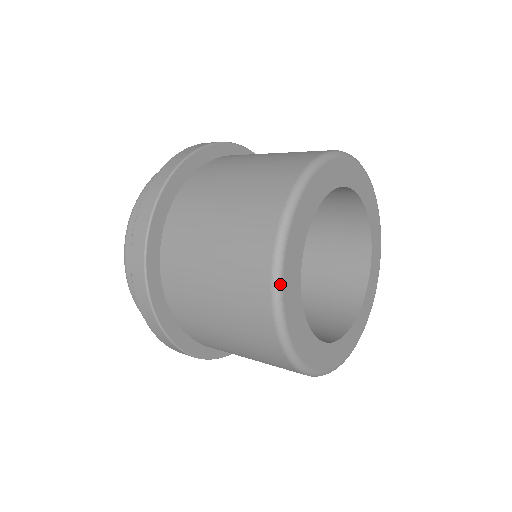
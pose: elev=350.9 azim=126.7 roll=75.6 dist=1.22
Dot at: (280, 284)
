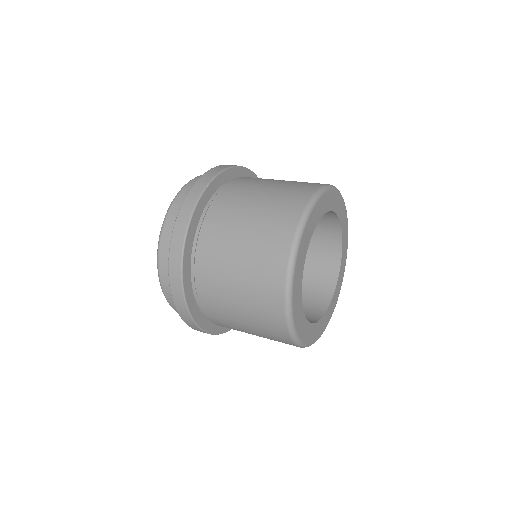
Dot at: (292, 281)
